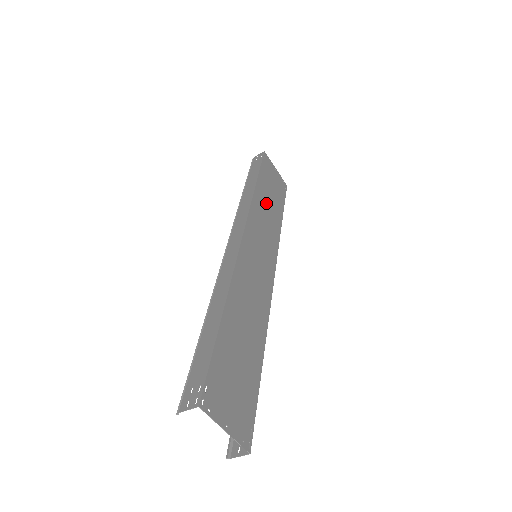
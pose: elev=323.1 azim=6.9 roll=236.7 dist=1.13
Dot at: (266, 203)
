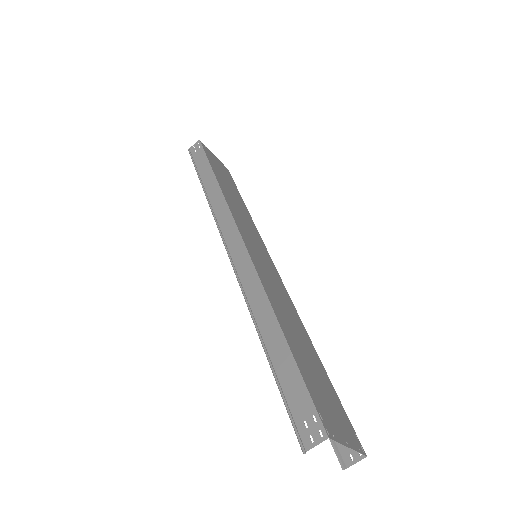
Dot at: (231, 196)
